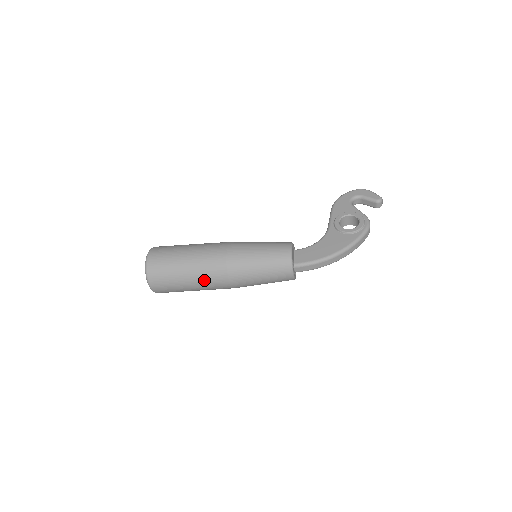
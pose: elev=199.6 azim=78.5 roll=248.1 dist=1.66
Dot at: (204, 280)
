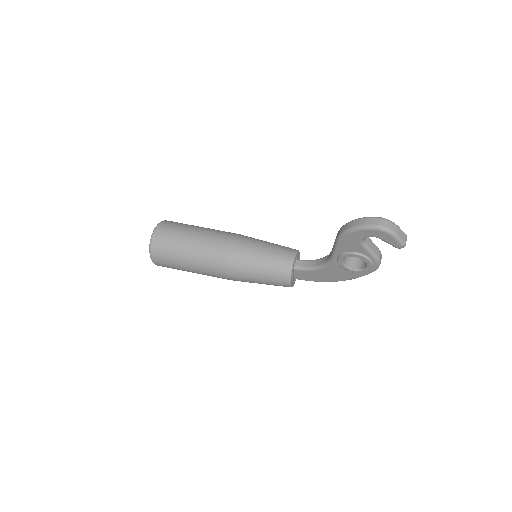
Dot at: occluded
